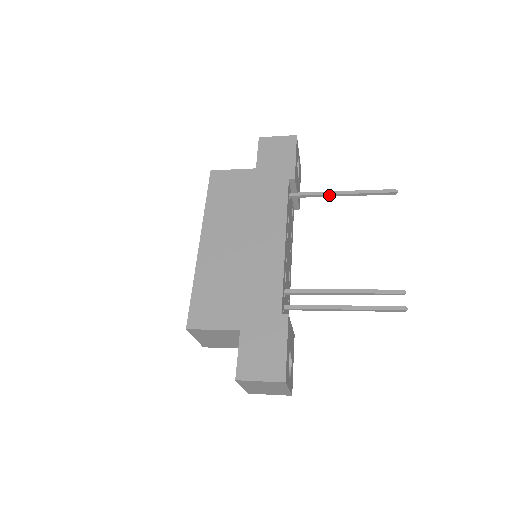
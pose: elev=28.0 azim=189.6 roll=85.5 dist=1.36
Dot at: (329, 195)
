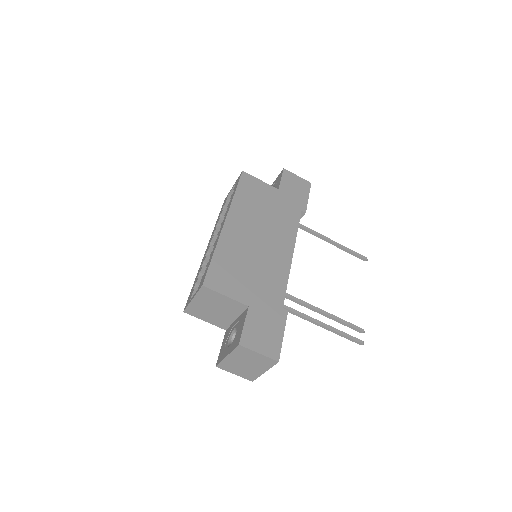
Dot at: (323, 238)
